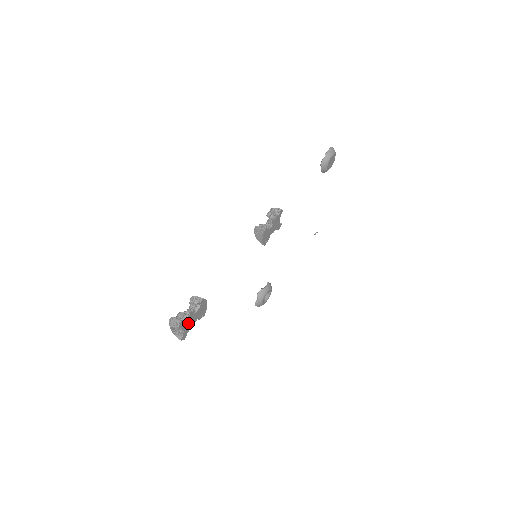
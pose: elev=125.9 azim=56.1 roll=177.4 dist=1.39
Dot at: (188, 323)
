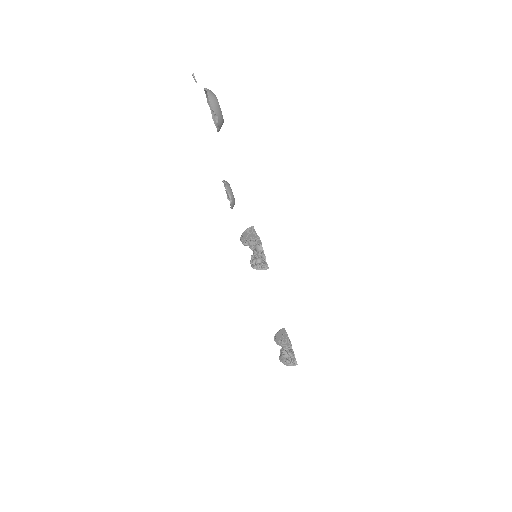
Dot at: occluded
